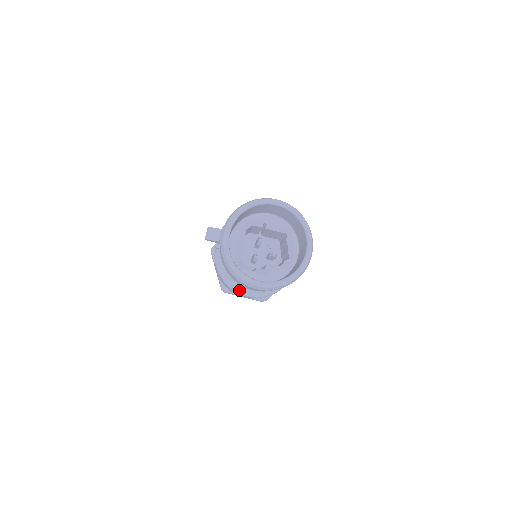
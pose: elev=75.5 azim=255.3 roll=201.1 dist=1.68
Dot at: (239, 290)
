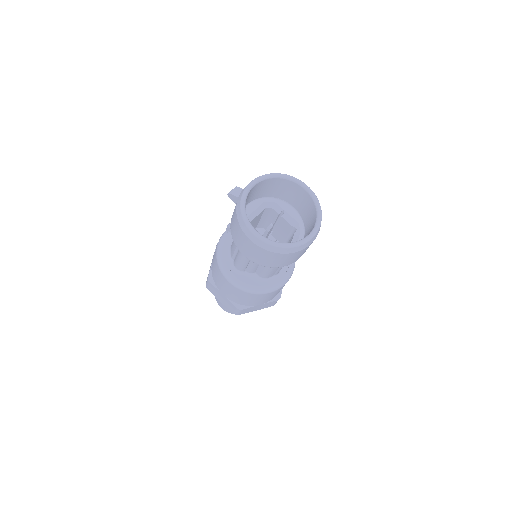
Dot at: (226, 272)
